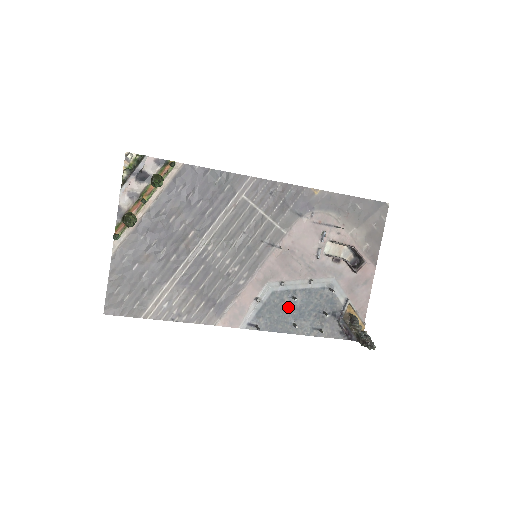
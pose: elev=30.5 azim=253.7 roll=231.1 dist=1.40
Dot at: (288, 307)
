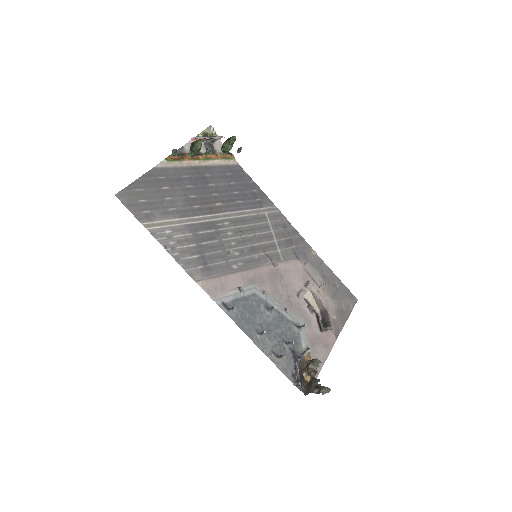
Dot at: (261, 316)
